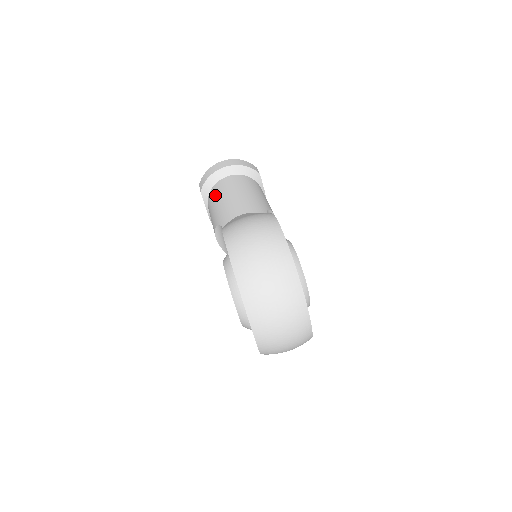
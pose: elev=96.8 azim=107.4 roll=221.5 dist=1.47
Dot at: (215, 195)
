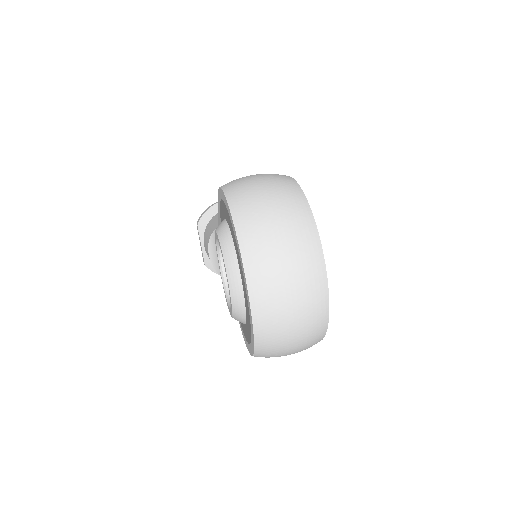
Dot at: (213, 219)
